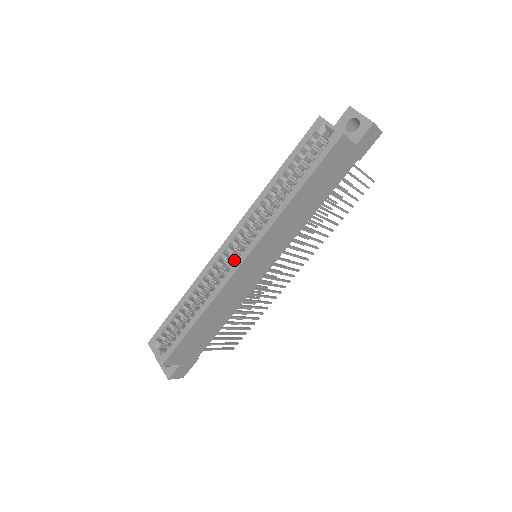
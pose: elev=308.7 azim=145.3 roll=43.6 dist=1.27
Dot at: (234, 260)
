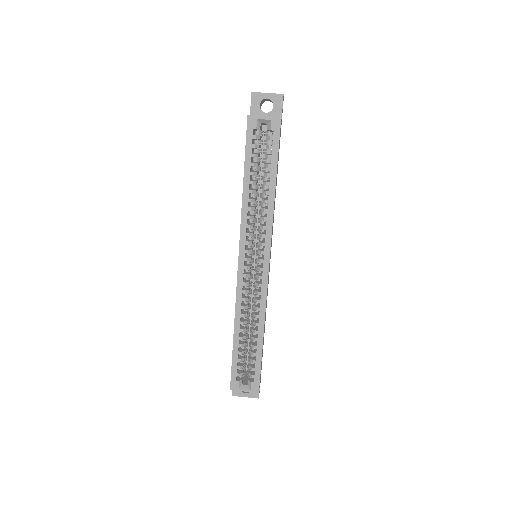
Dot at: (250, 272)
